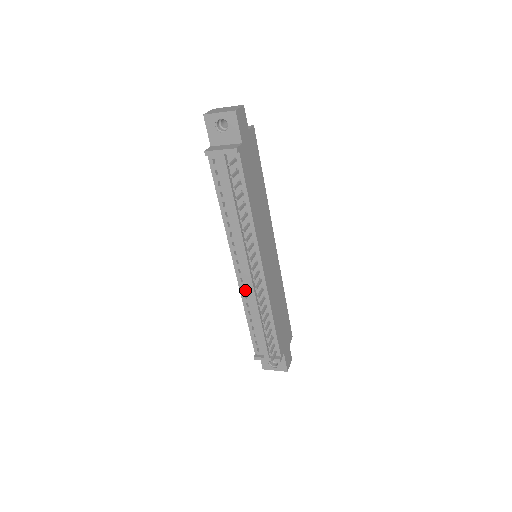
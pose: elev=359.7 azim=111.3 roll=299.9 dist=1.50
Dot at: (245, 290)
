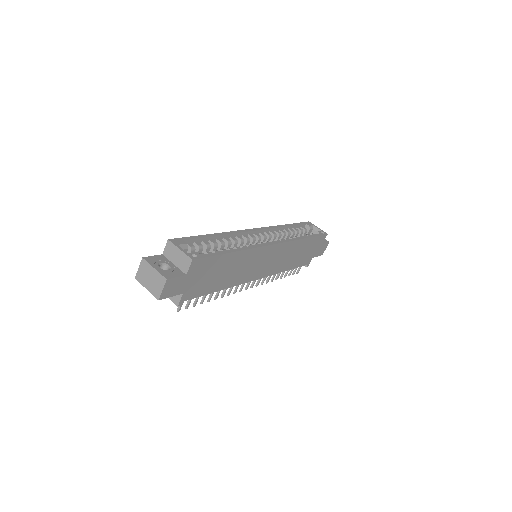
Dot at: occluded
